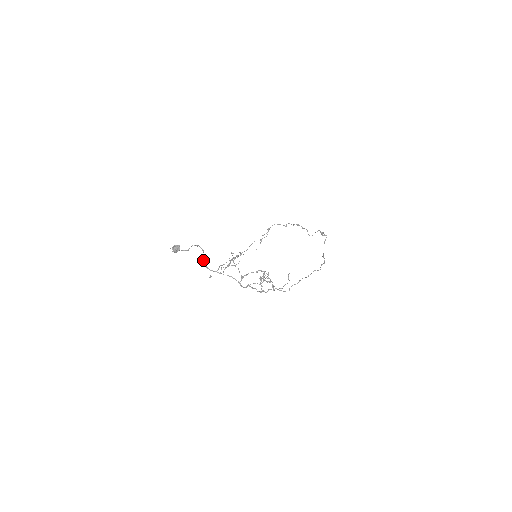
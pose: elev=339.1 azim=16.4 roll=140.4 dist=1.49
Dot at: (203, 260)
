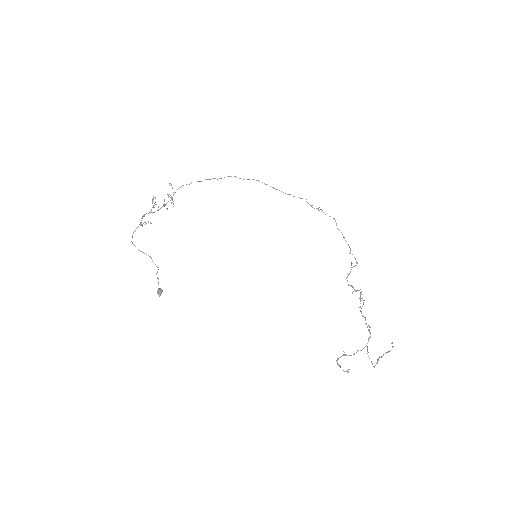
Dot at: (139, 250)
